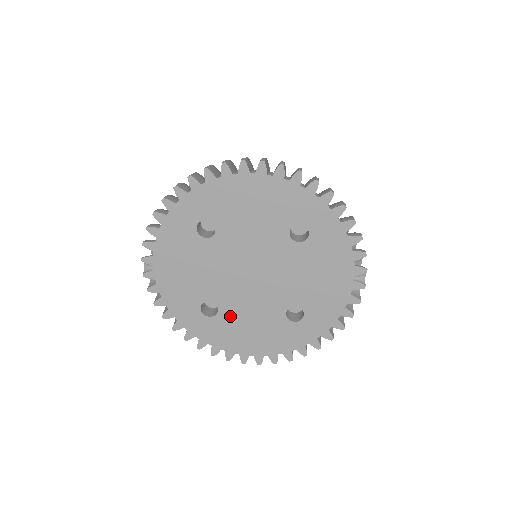
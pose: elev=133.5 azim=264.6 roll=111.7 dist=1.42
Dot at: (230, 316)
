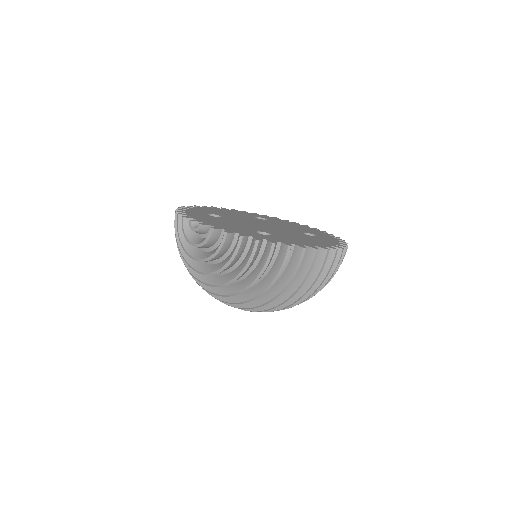
Dot at: (280, 235)
